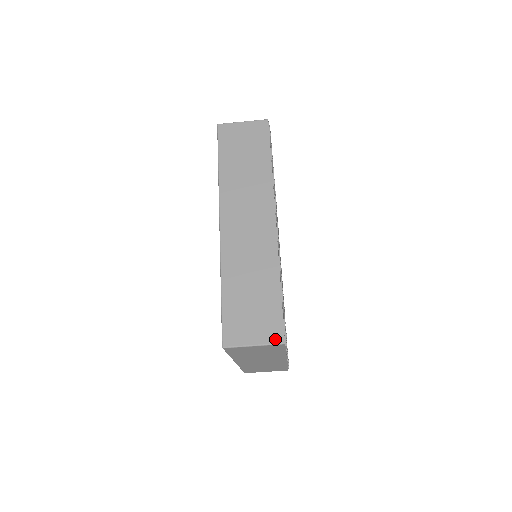
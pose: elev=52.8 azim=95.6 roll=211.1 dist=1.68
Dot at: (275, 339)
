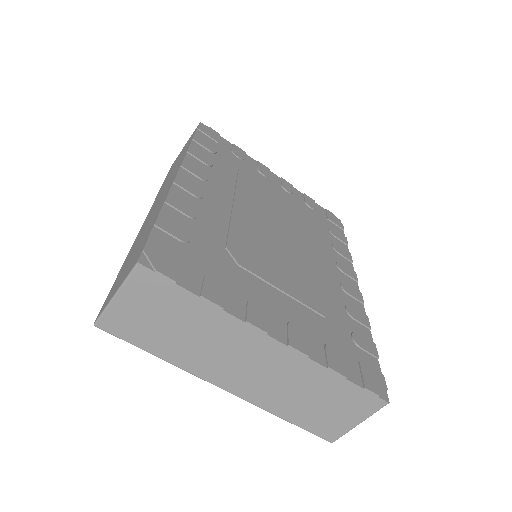
Dot at: (132, 267)
